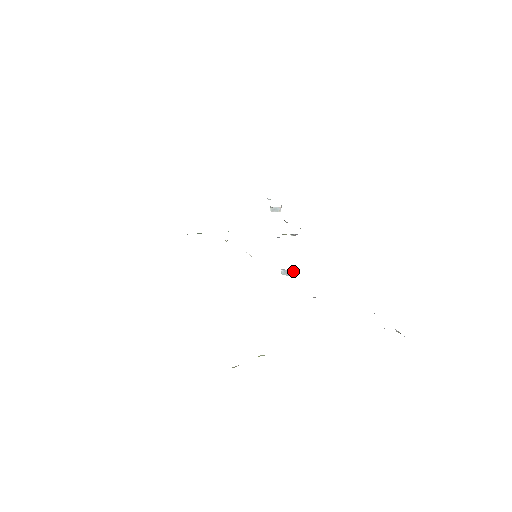
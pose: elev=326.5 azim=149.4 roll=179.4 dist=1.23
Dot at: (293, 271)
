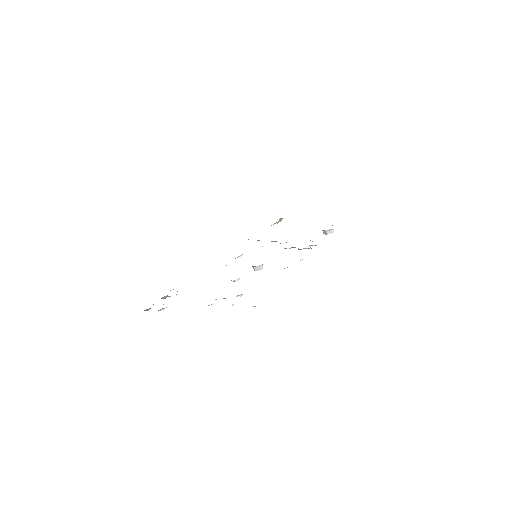
Dot at: (254, 267)
